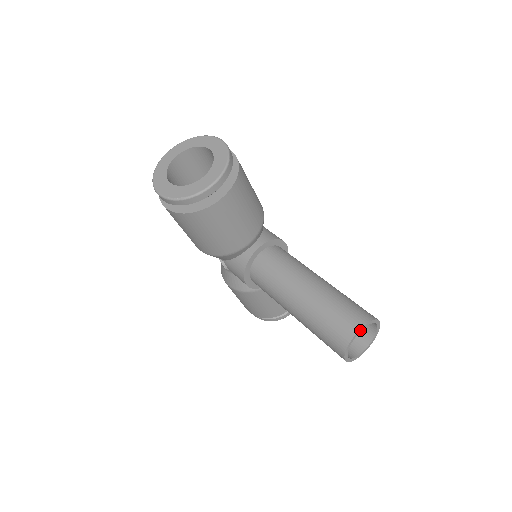
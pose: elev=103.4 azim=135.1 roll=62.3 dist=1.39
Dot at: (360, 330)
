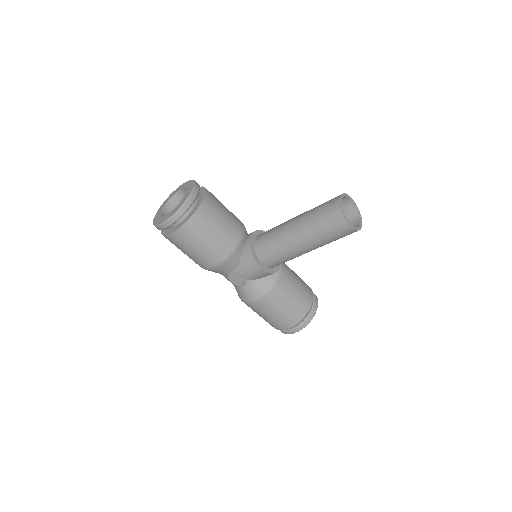
Dot at: (341, 199)
